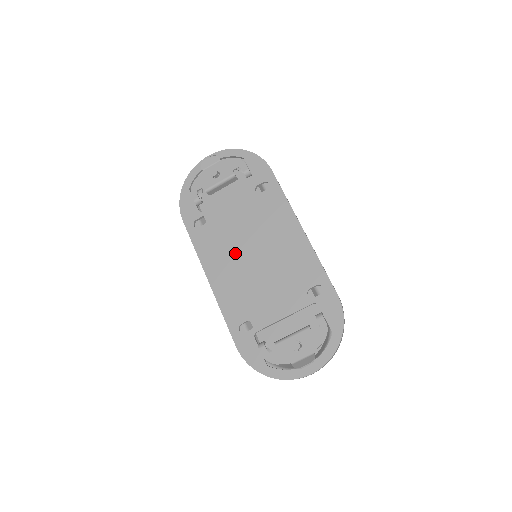
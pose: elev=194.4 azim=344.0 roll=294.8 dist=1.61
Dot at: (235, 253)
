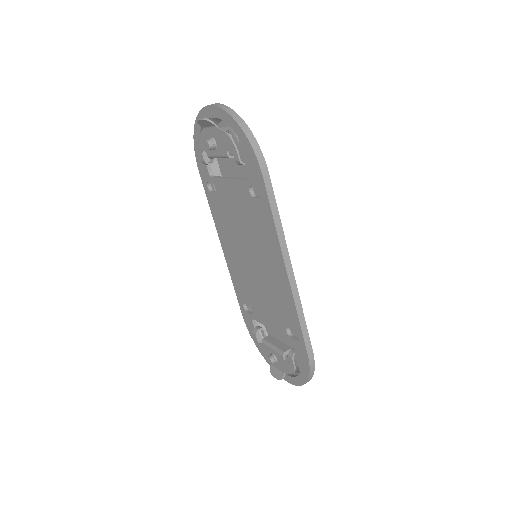
Dot at: (237, 243)
